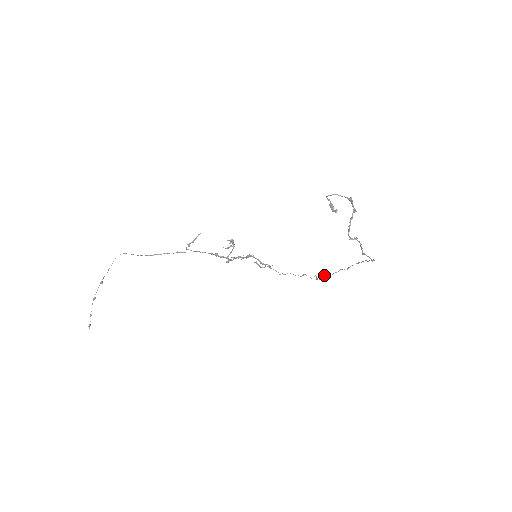
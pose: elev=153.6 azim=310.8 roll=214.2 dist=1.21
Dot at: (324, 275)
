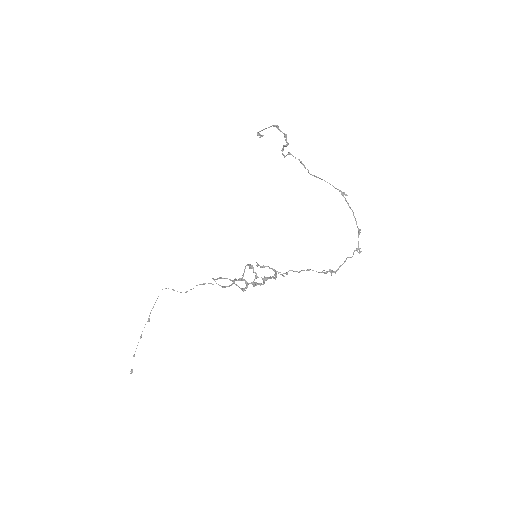
Dot at: occluded
